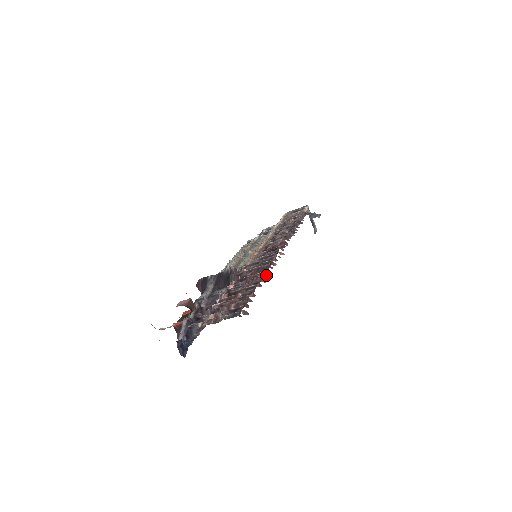
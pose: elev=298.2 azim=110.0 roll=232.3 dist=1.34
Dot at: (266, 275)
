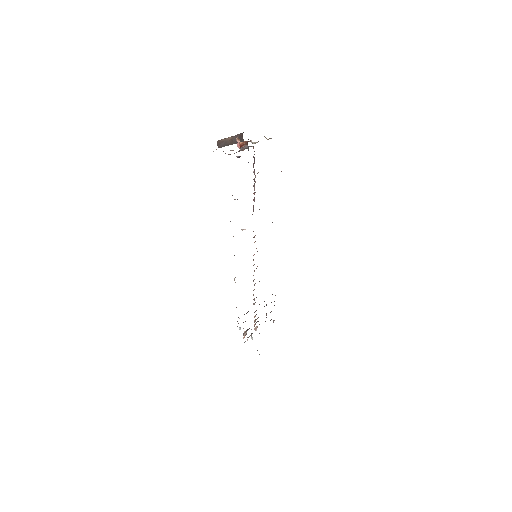
Dot at: occluded
